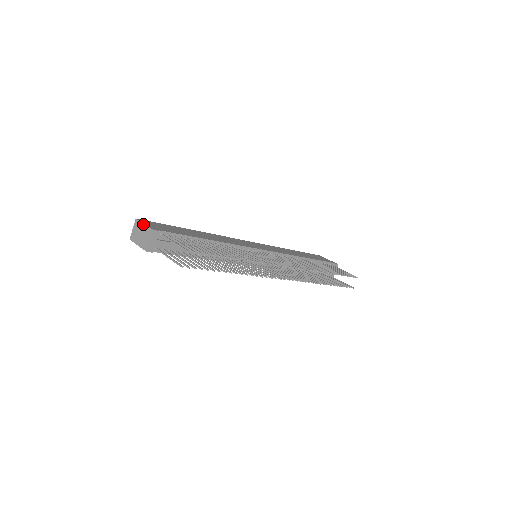
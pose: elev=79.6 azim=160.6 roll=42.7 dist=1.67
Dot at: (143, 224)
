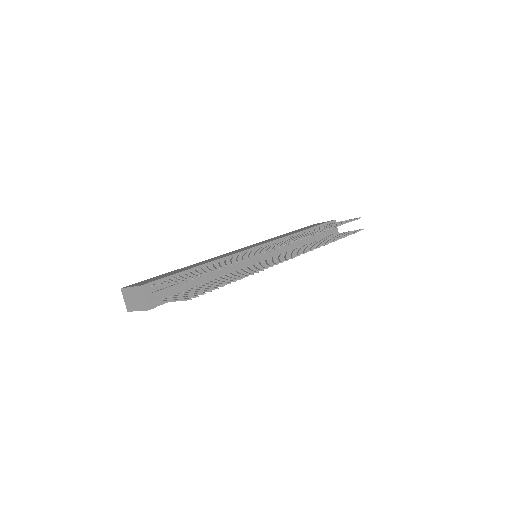
Dot at: (130, 288)
